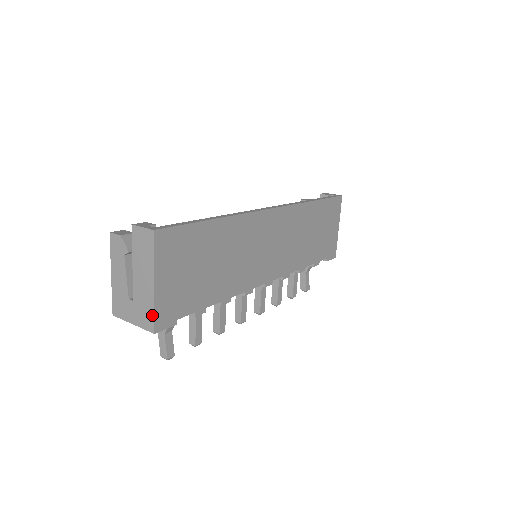
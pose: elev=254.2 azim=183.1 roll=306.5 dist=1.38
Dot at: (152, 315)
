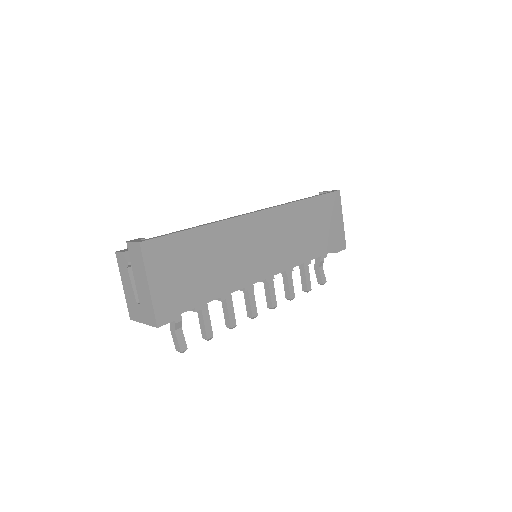
Dot at: (153, 312)
